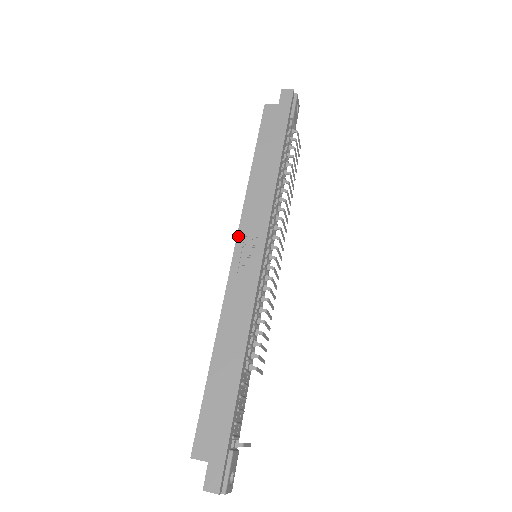
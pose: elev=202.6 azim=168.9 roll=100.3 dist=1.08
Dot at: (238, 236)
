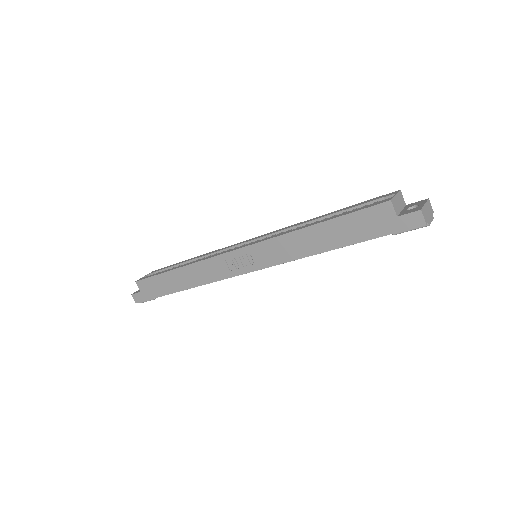
Dot at: (250, 246)
